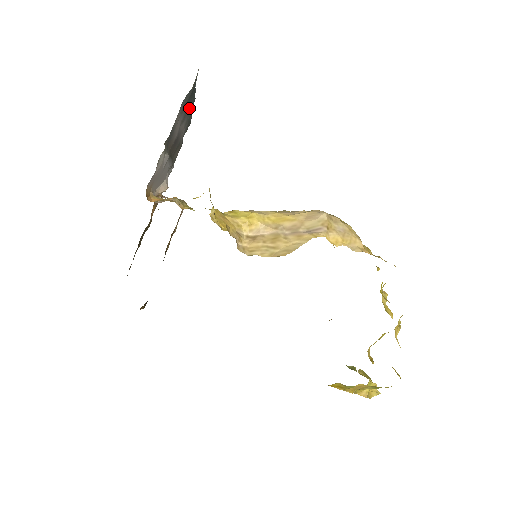
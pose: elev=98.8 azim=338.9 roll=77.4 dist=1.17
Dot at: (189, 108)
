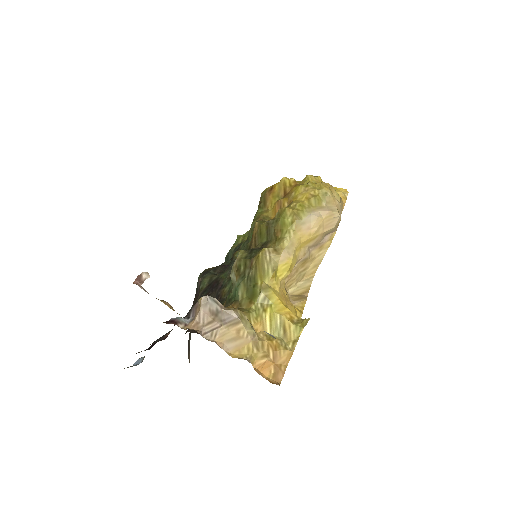
Dot at: occluded
